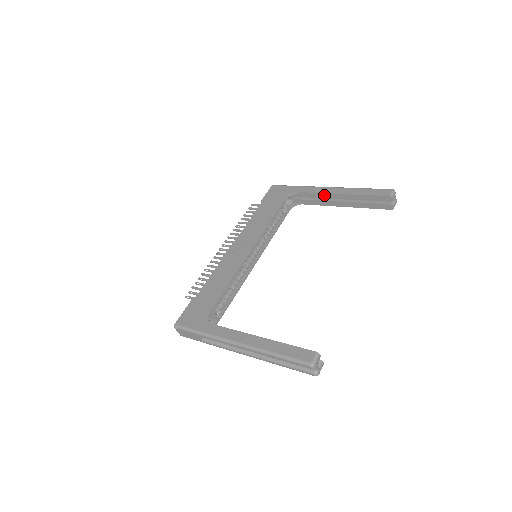
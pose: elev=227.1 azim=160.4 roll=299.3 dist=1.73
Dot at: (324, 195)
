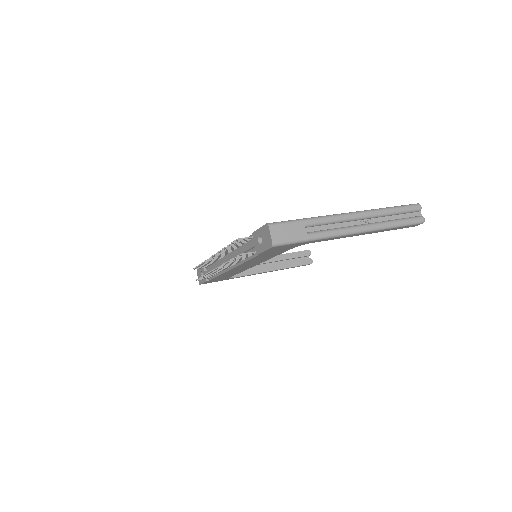
Dot at: occluded
